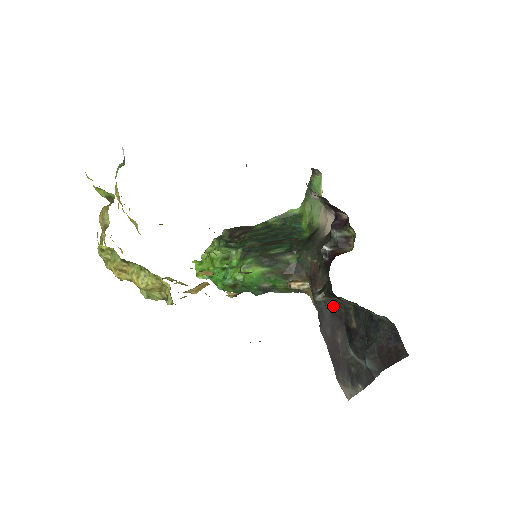
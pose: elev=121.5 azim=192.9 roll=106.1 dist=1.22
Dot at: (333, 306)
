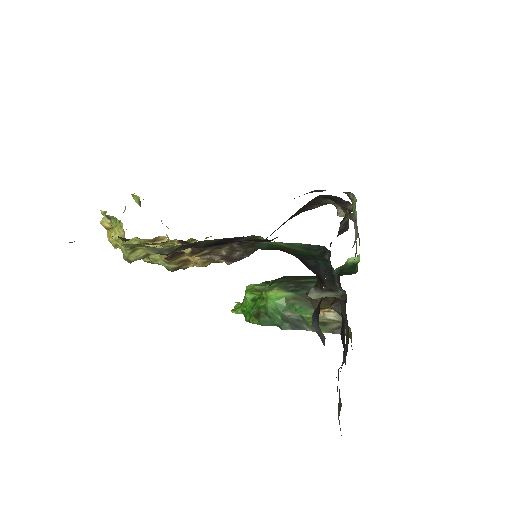
Dot at: occluded
